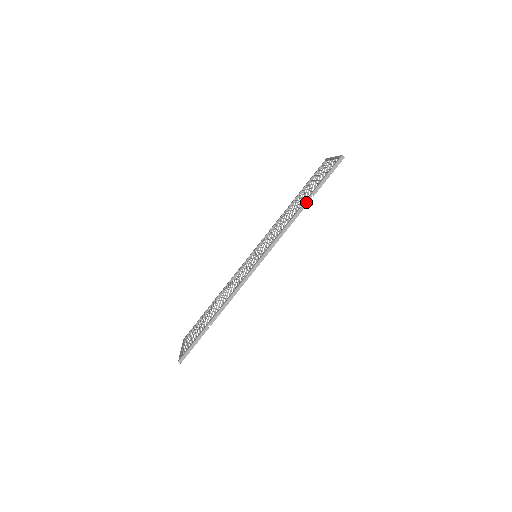
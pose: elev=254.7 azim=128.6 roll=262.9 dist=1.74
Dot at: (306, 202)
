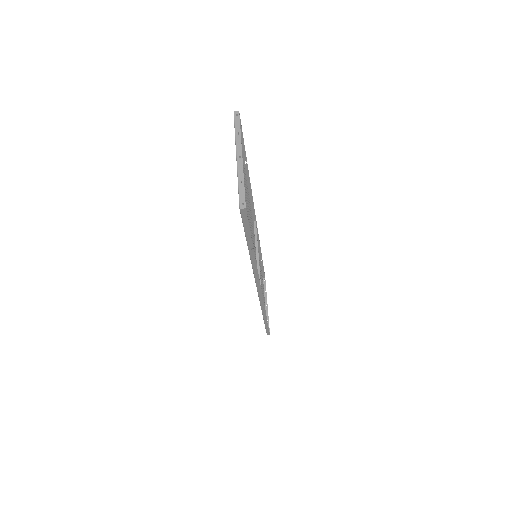
Dot at: (251, 254)
